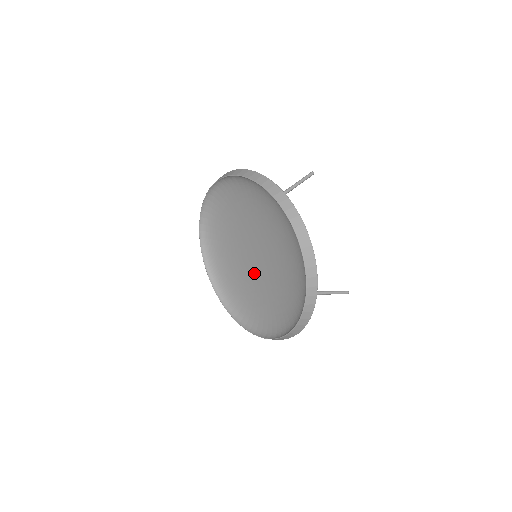
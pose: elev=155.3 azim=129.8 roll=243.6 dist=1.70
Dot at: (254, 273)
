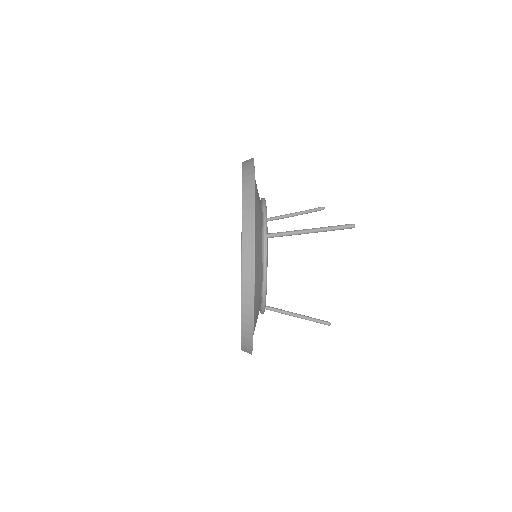
Dot at: occluded
